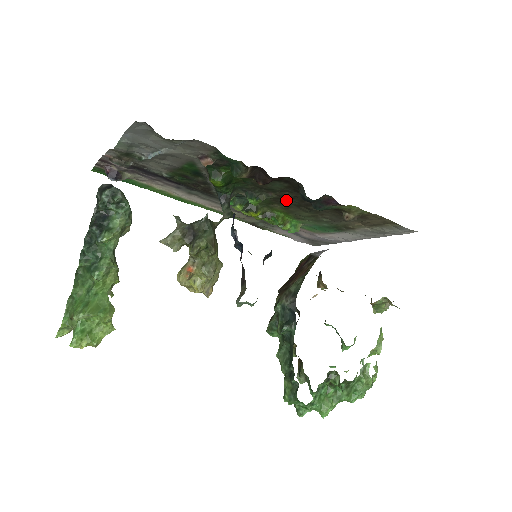
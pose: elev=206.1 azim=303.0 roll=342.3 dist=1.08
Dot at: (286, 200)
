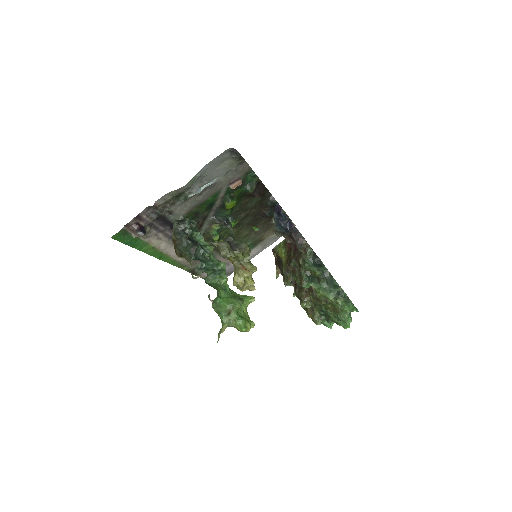
Dot at: (245, 220)
